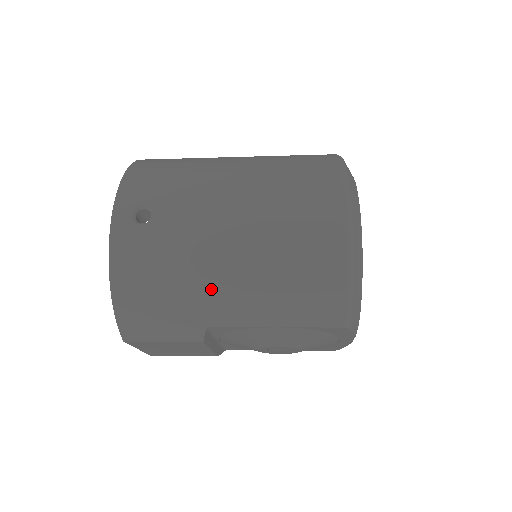
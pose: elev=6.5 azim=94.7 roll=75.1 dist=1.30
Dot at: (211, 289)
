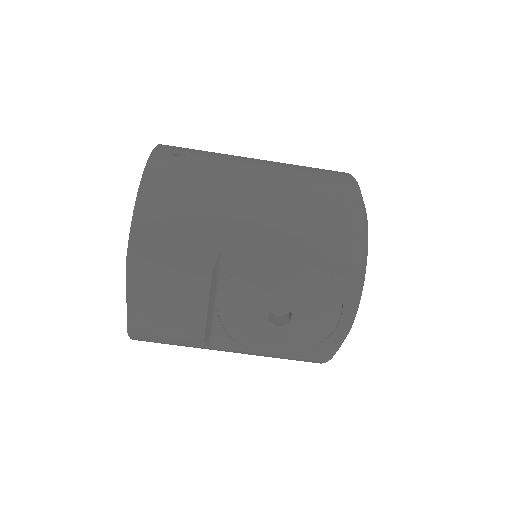
Dot at: (236, 208)
